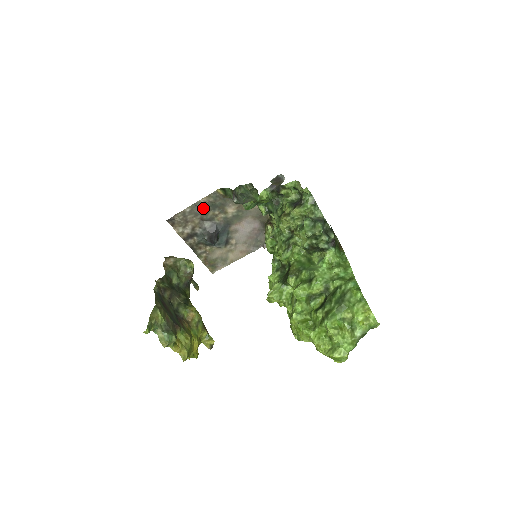
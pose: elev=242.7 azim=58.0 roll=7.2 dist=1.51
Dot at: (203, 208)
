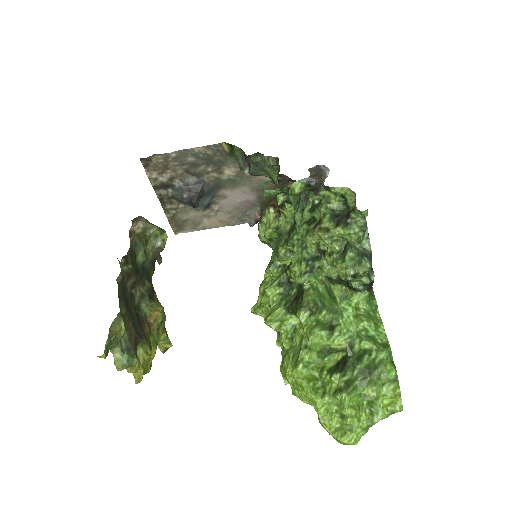
Dot at: (194, 158)
